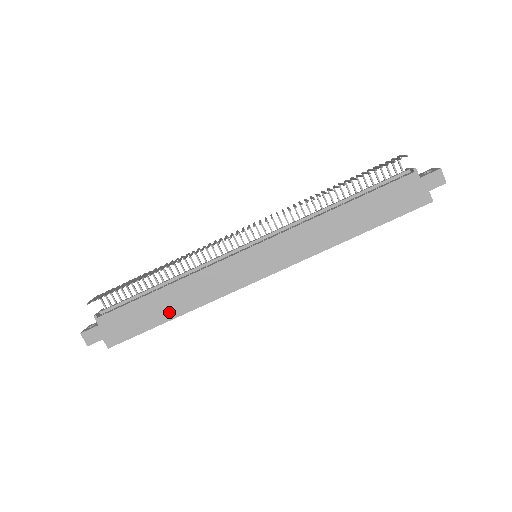
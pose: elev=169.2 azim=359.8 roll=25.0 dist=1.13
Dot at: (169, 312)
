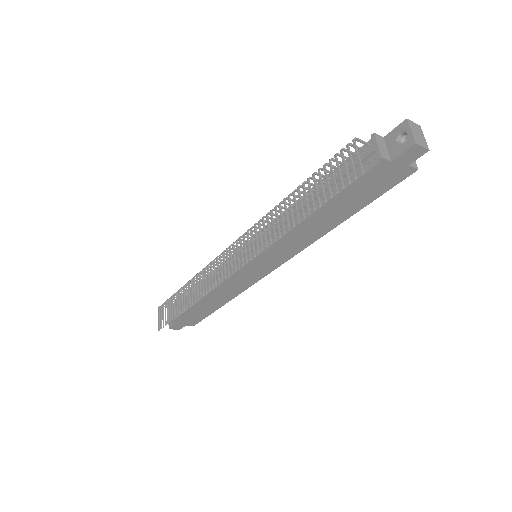
Dot at: (217, 305)
